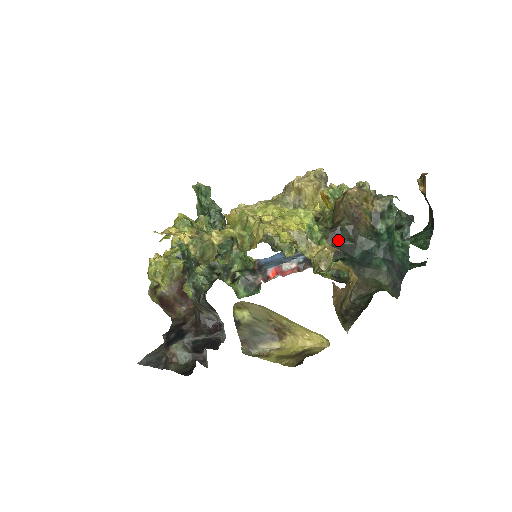
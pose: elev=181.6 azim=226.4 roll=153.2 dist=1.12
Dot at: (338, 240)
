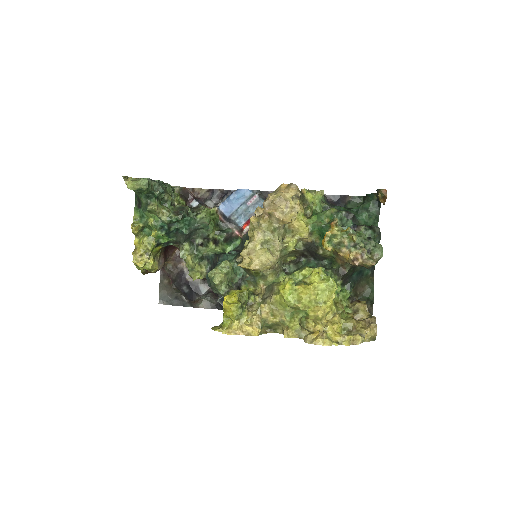
Dot at: (345, 277)
